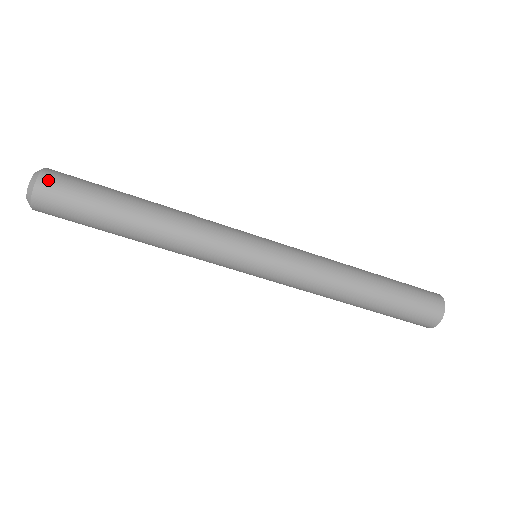
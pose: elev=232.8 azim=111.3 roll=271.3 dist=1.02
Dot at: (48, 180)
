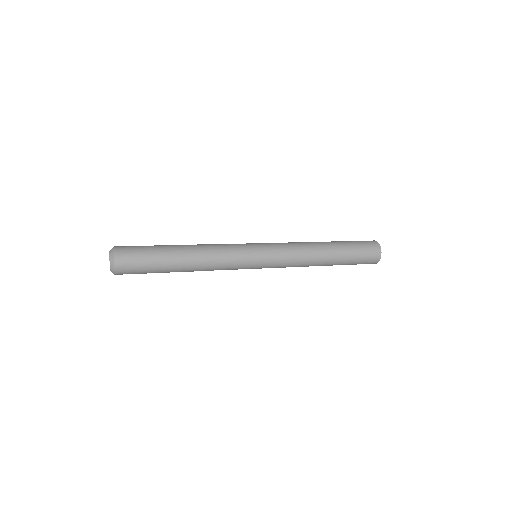
Dot at: (121, 268)
